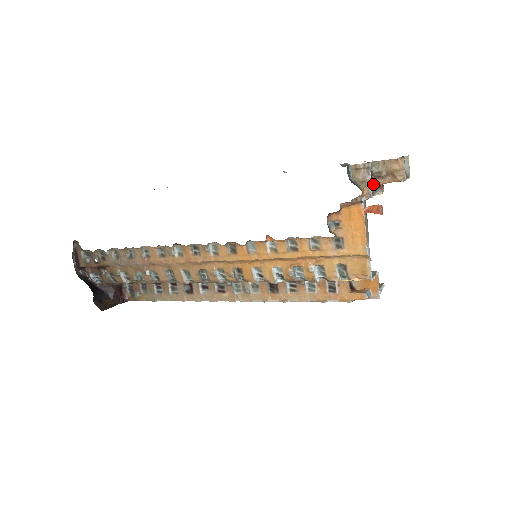
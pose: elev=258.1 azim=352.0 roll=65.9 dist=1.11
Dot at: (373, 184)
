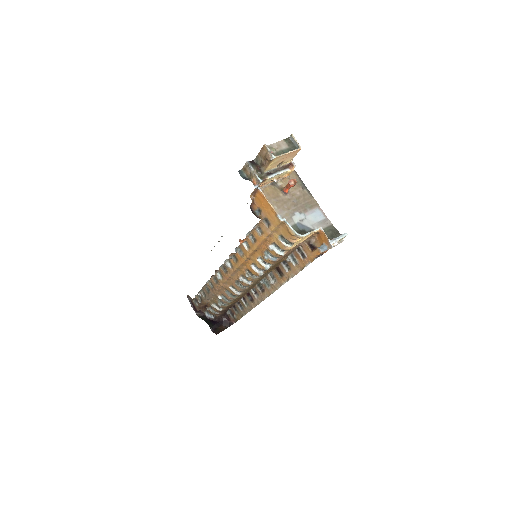
Dot at: (264, 171)
